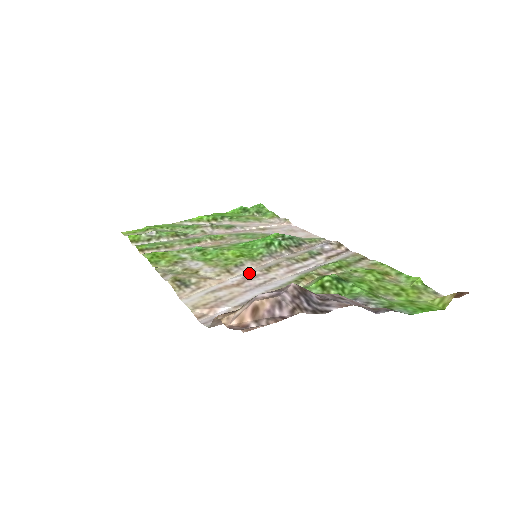
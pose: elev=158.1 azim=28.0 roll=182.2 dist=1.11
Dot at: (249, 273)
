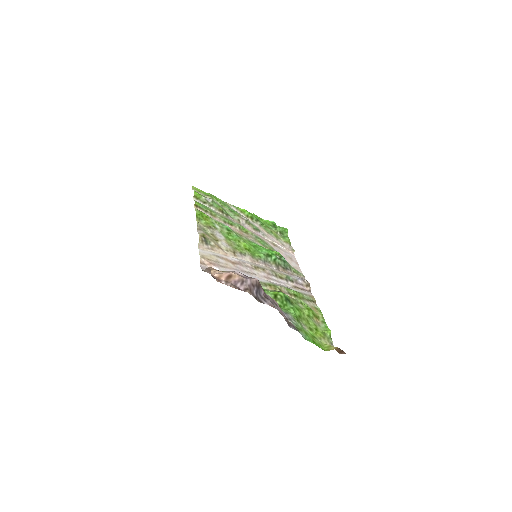
Dot at: (244, 262)
